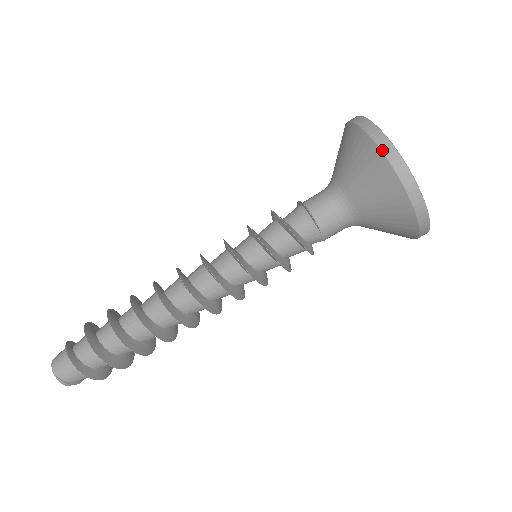
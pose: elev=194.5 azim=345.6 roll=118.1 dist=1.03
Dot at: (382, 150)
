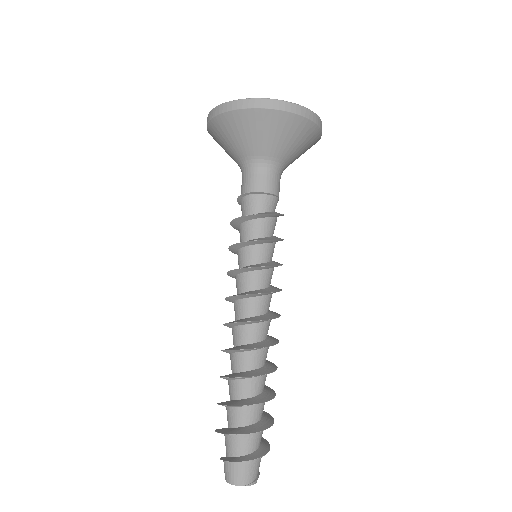
Dot at: (273, 108)
